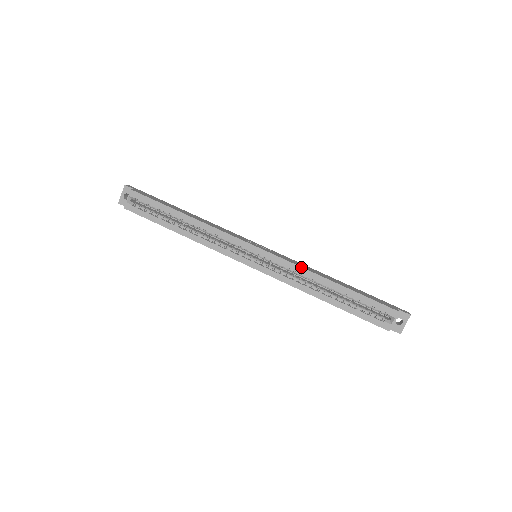
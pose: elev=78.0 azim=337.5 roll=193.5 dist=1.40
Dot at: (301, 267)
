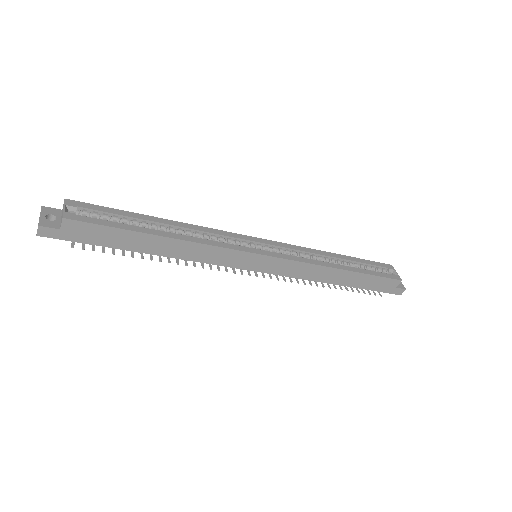
Dot at: (305, 247)
